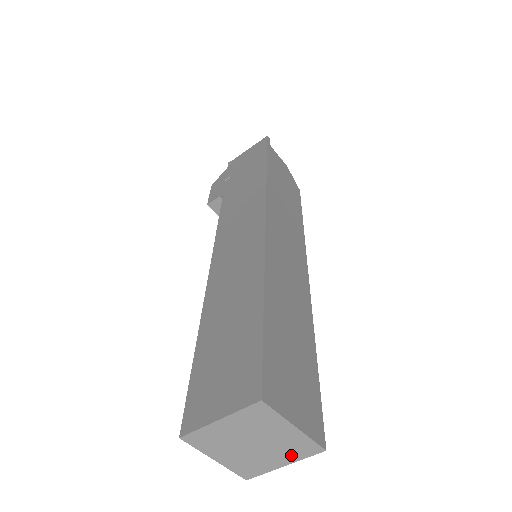
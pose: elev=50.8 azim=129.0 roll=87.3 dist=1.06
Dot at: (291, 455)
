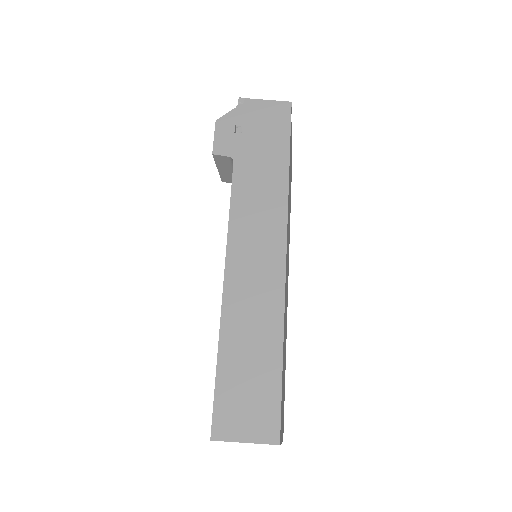
Dot at: occluded
